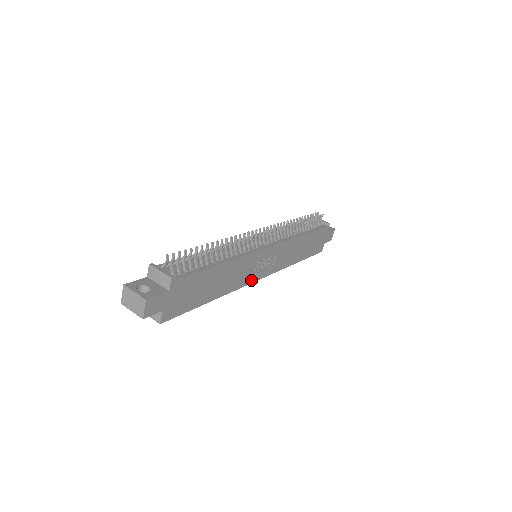
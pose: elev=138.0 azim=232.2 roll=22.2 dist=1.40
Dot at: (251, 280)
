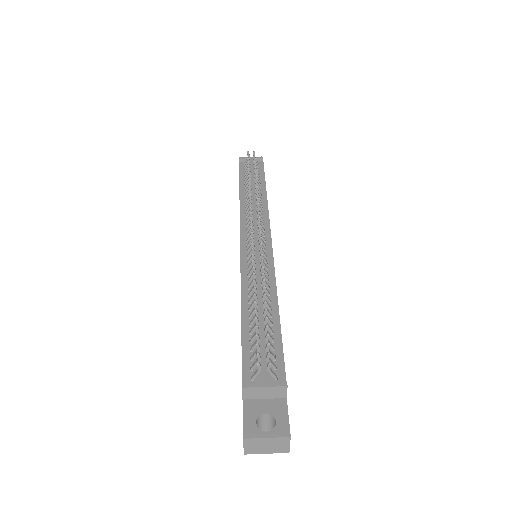
Dot at: occluded
